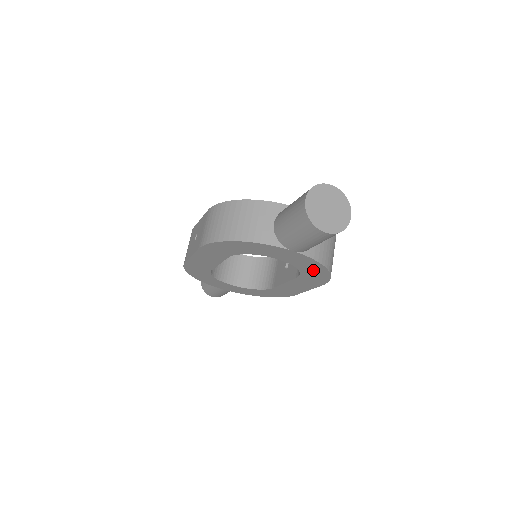
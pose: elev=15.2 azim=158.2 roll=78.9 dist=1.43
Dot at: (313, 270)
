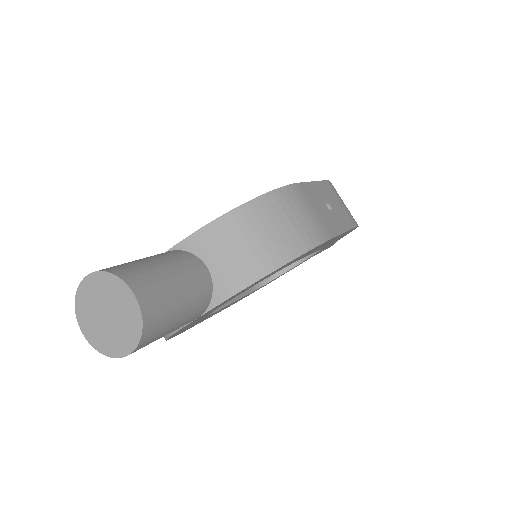
Dot at: (270, 274)
